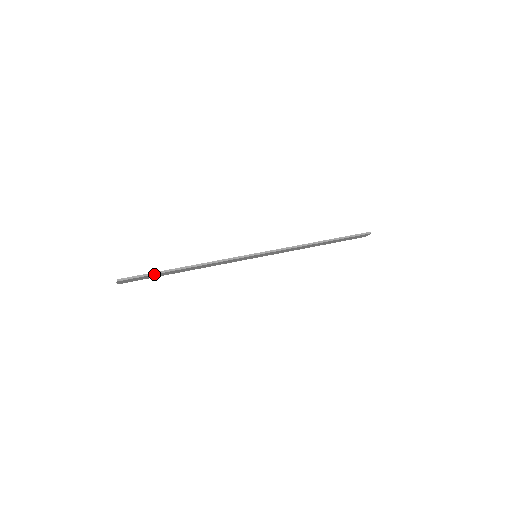
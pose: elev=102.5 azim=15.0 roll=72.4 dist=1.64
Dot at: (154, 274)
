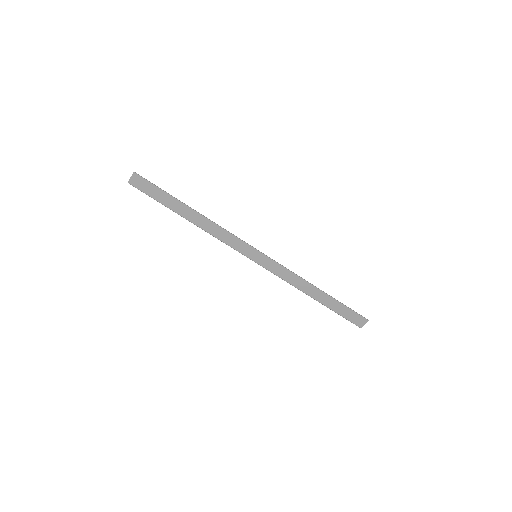
Dot at: (166, 192)
